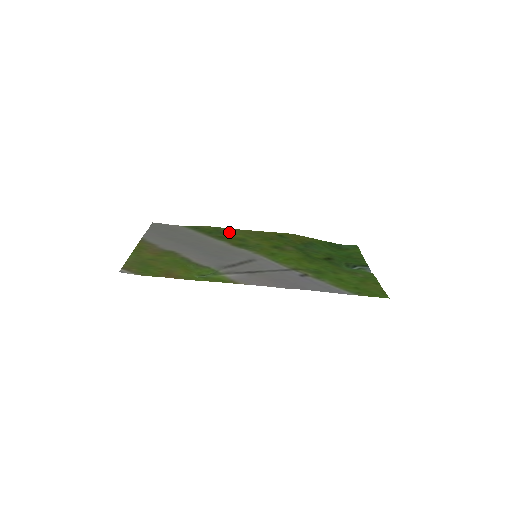
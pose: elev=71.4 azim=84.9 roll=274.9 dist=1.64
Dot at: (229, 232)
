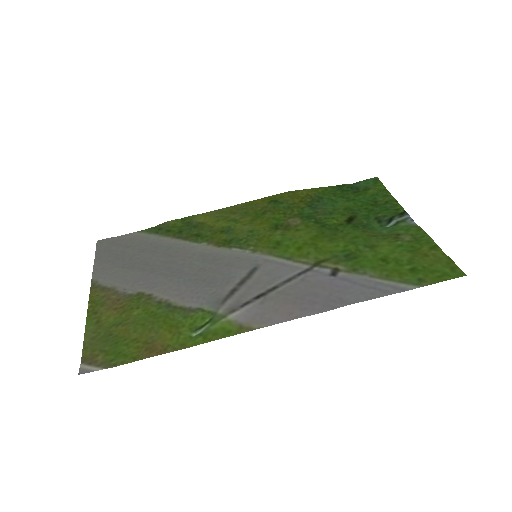
Dot at: (204, 222)
